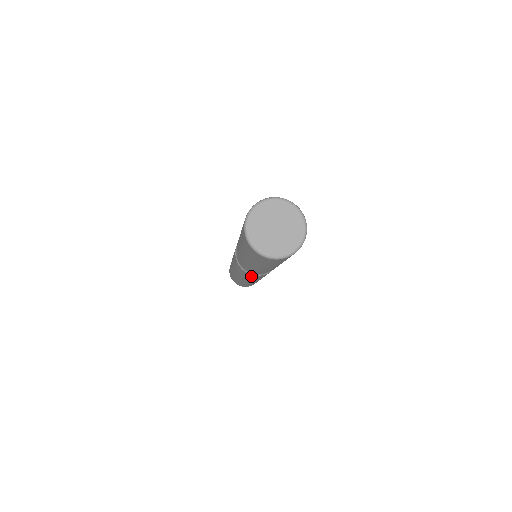
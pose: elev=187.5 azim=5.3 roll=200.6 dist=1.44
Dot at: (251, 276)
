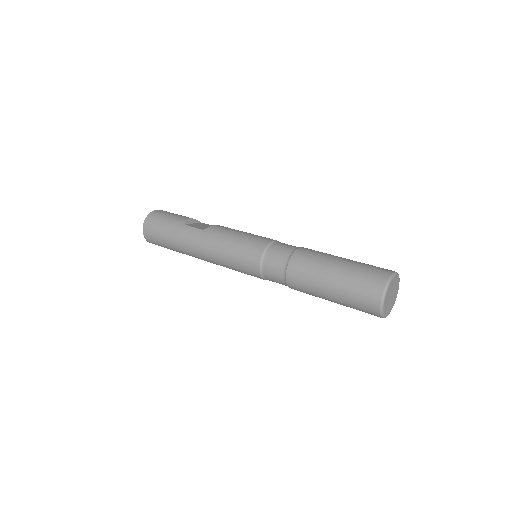
Dot at: (251, 275)
